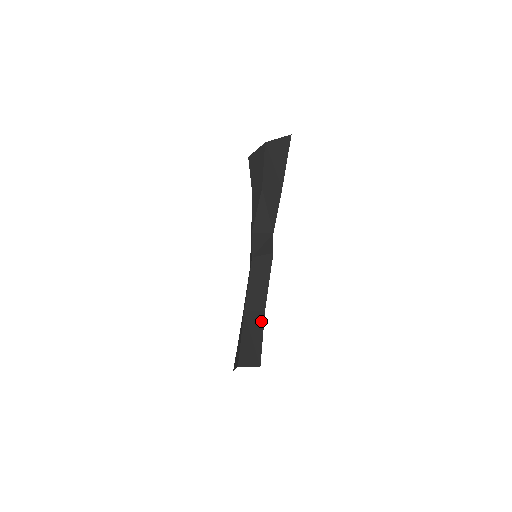
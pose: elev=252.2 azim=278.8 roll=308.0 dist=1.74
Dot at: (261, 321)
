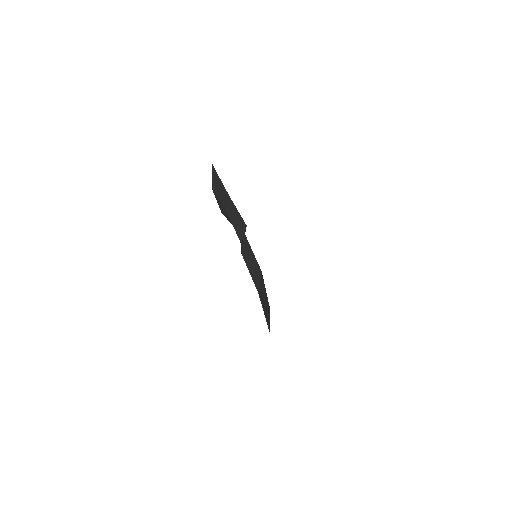
Dot at: (262, 281)
